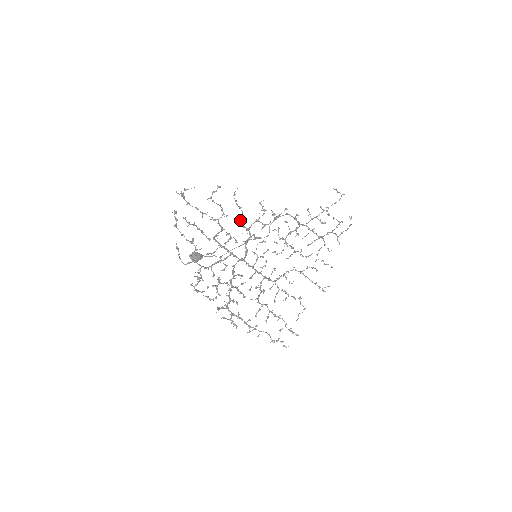
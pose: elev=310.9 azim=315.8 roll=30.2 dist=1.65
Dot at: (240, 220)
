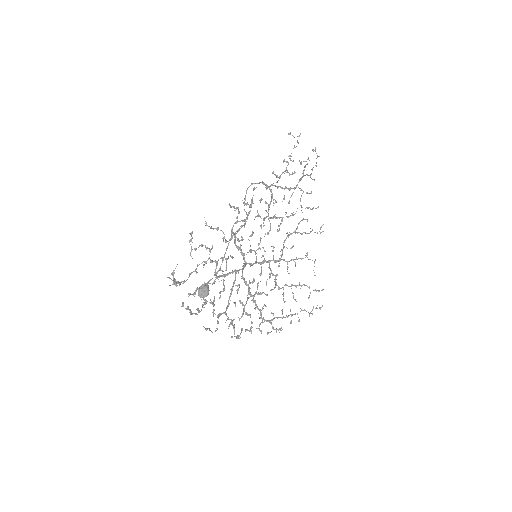
Dot at: (225, 239)
